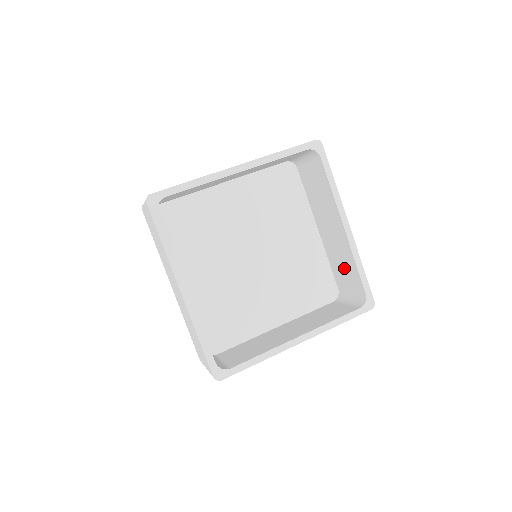
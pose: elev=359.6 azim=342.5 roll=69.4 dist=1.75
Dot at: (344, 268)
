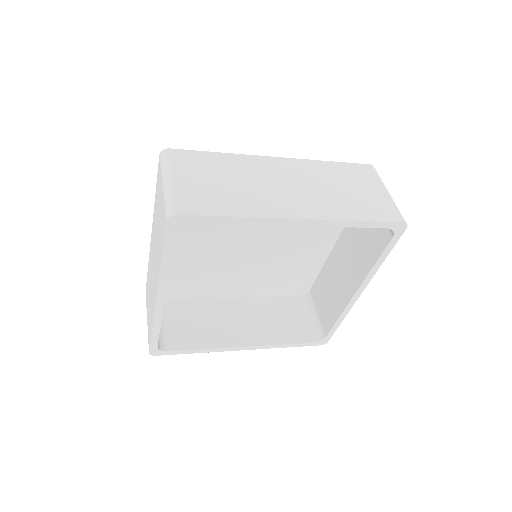
Dot at: (327, 298)
